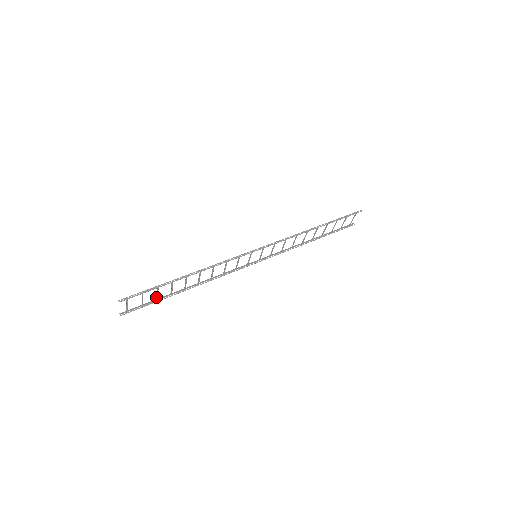
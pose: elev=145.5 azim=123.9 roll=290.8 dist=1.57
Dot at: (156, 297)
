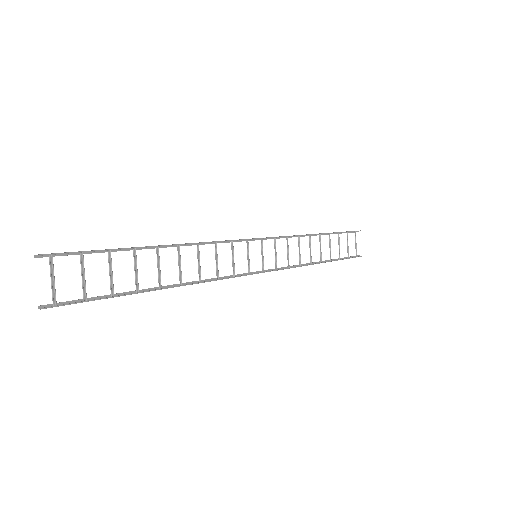
Dot at: (110, 287)
